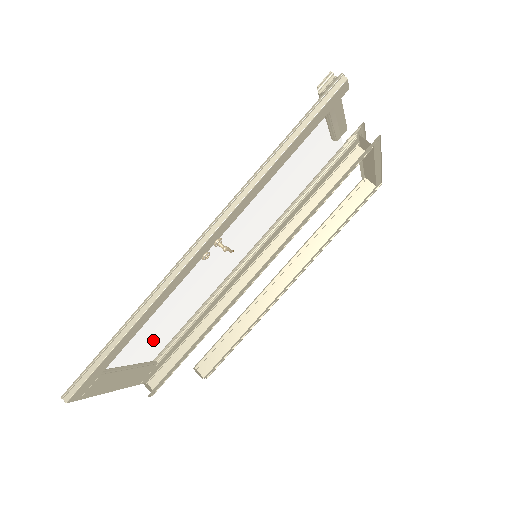
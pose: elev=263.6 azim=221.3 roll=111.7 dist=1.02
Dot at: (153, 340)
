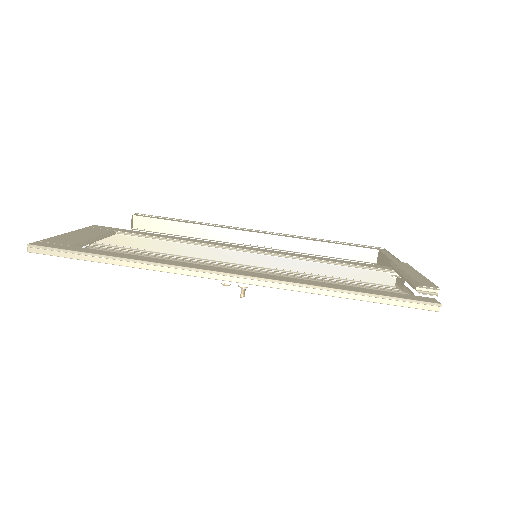
Dot at: (130, 246)
